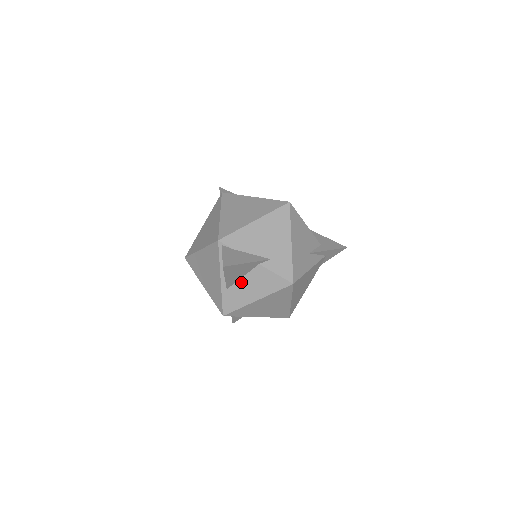
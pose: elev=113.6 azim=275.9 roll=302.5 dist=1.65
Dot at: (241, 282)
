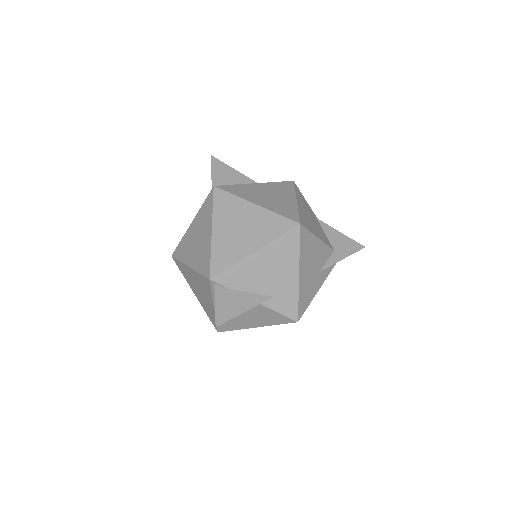
Dot at: occluded
